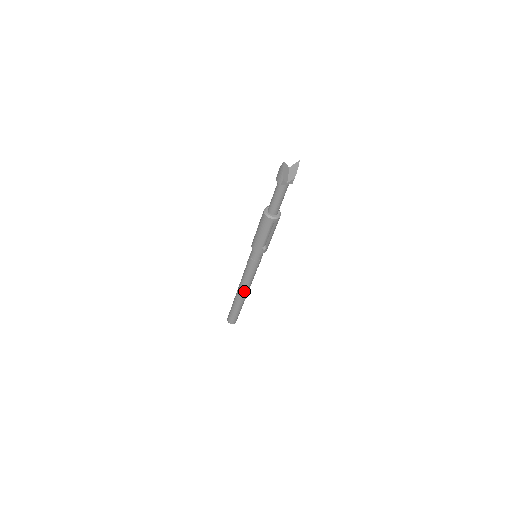
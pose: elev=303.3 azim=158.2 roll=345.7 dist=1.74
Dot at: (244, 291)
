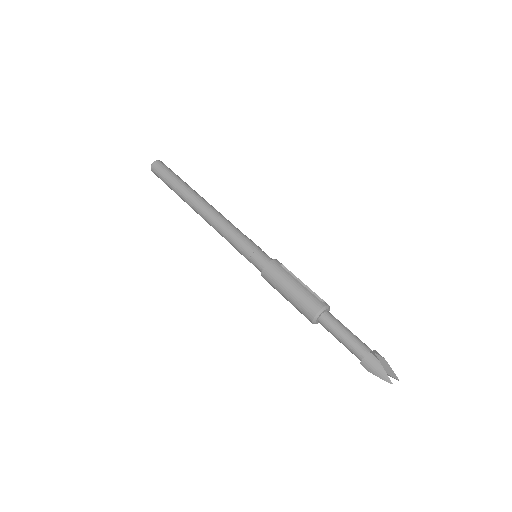
Dot at: (203, 218)
